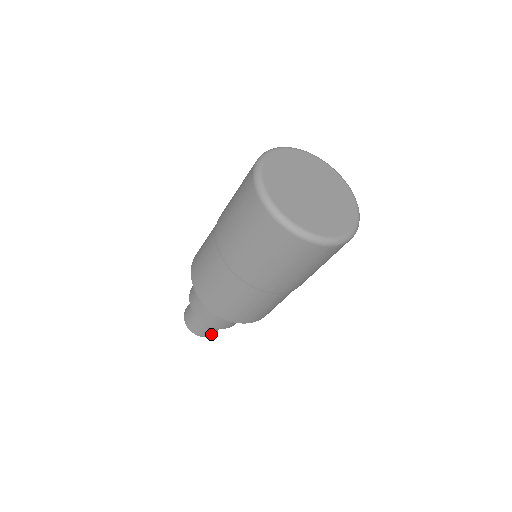
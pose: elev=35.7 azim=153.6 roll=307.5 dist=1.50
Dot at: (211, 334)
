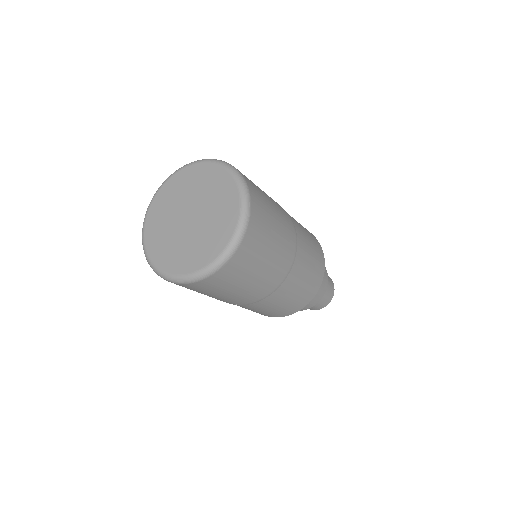
Dot at: (315, 308)
